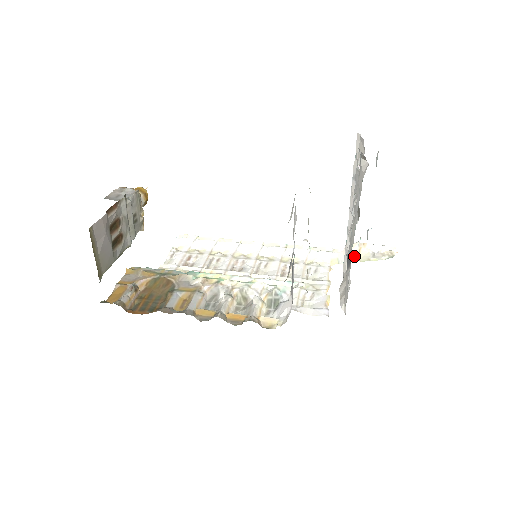
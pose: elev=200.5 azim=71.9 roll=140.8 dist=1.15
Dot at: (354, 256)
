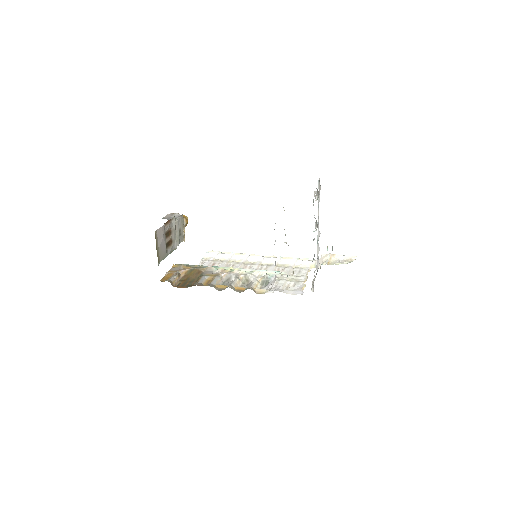
Dot at: (325, 262)
